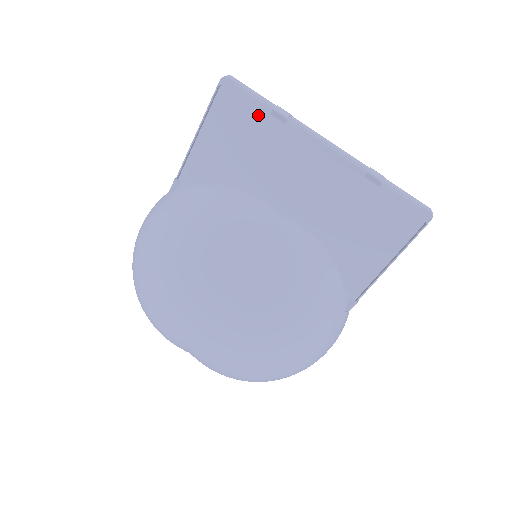
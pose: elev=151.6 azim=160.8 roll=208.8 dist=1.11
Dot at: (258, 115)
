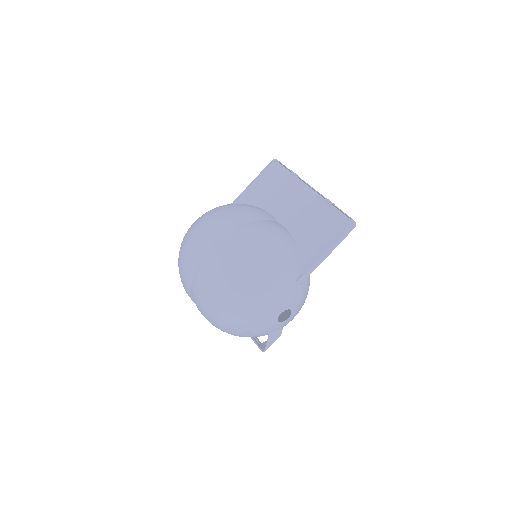
Dot at: (284, 174)
